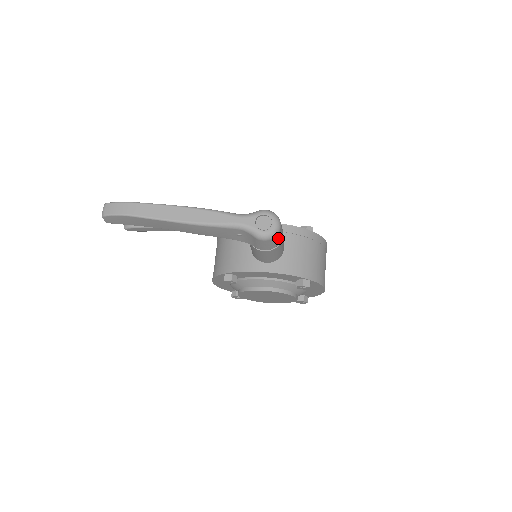
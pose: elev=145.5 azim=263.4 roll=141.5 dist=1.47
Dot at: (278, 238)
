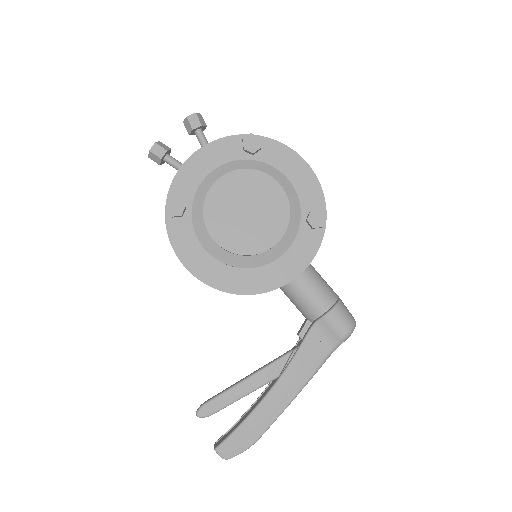
Dot at: occluded
